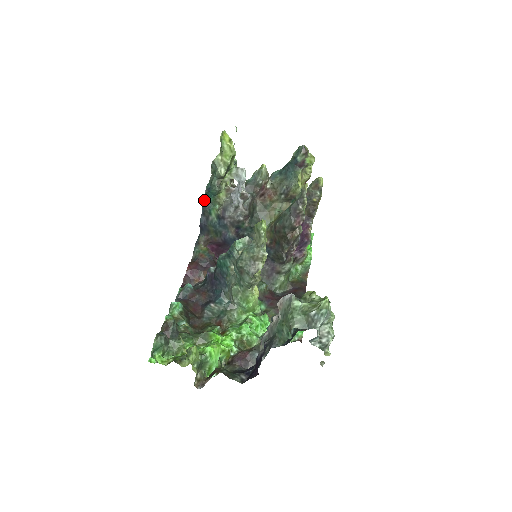
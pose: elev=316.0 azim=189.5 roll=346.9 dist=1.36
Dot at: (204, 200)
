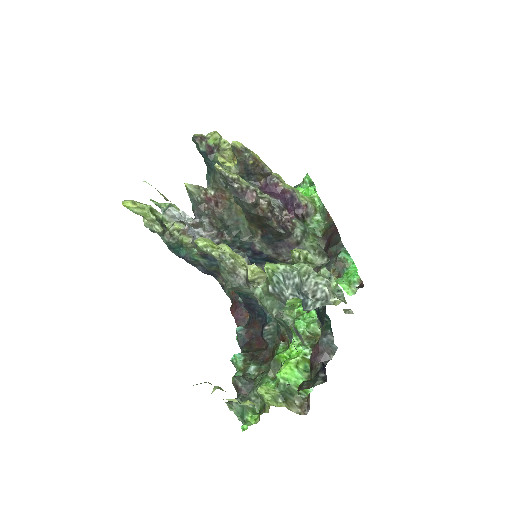
Dot at: (180, 257)
